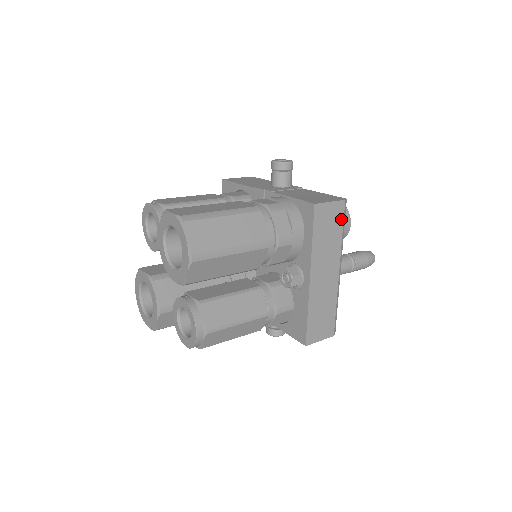
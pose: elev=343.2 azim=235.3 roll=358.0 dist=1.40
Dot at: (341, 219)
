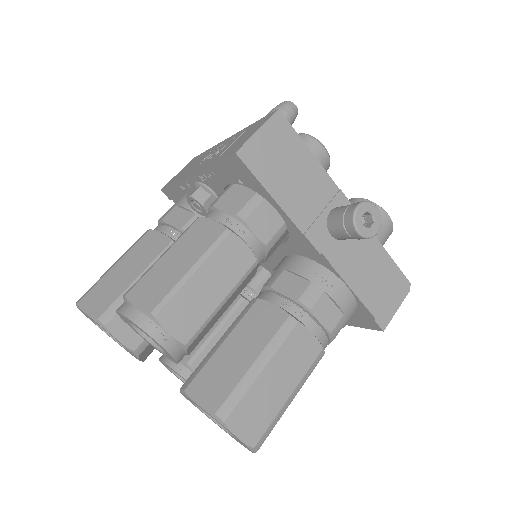
Dot at: occluded
